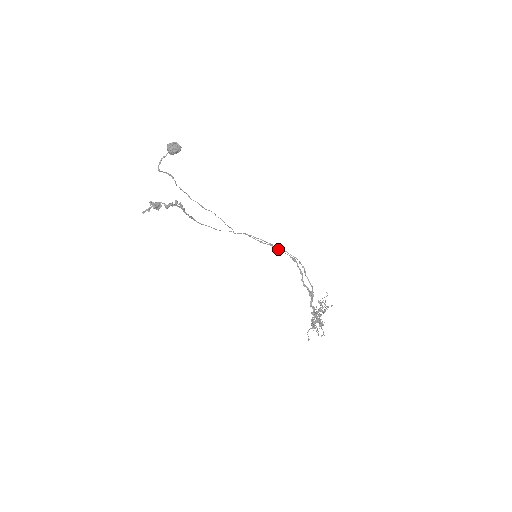
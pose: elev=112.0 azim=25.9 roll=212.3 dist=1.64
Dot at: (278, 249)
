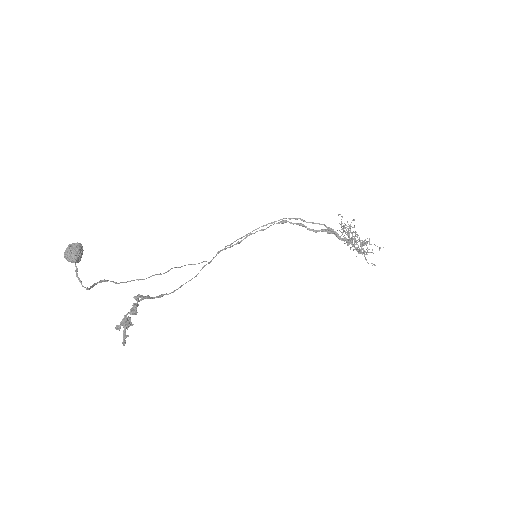
Dot at: occluded
